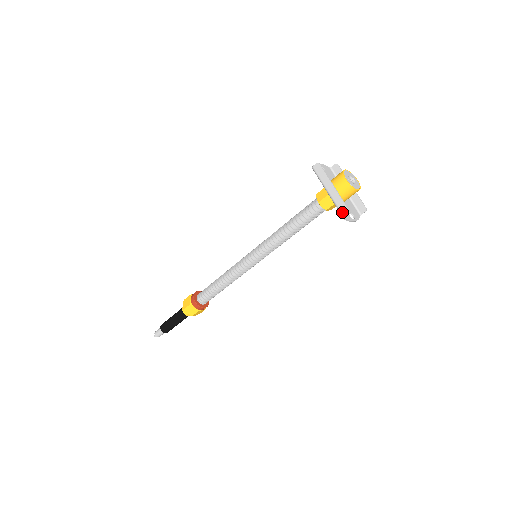
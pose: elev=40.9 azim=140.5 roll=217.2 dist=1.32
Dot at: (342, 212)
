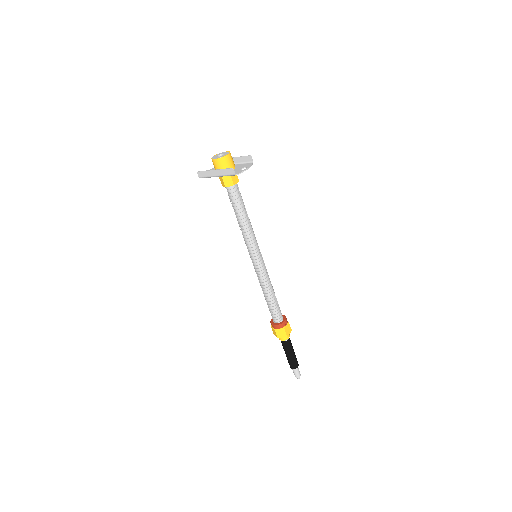
Dot at: (231, 174)
